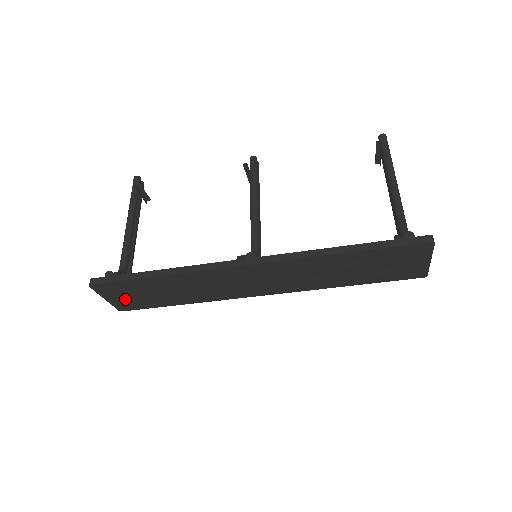
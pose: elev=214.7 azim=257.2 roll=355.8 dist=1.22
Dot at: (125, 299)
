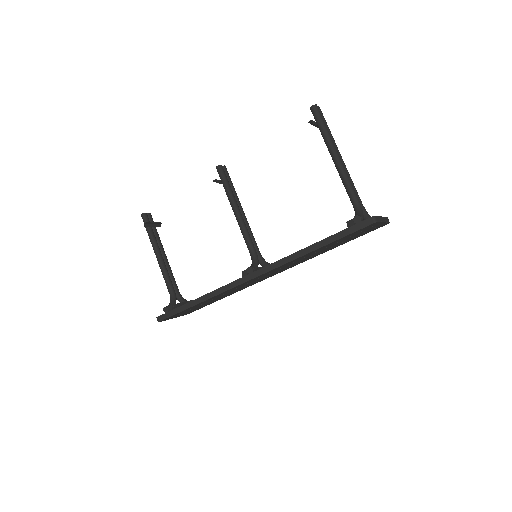
Dot at: (185, 313)
